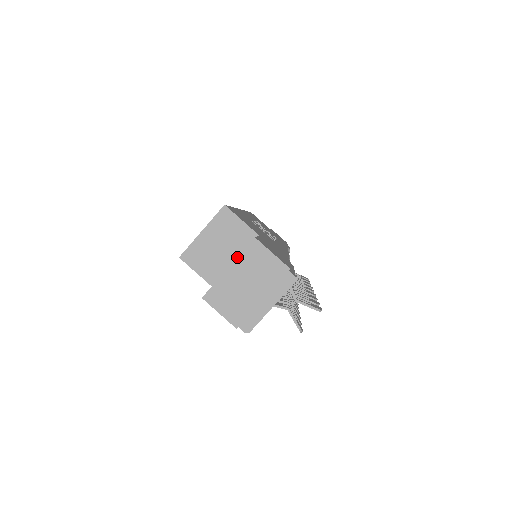
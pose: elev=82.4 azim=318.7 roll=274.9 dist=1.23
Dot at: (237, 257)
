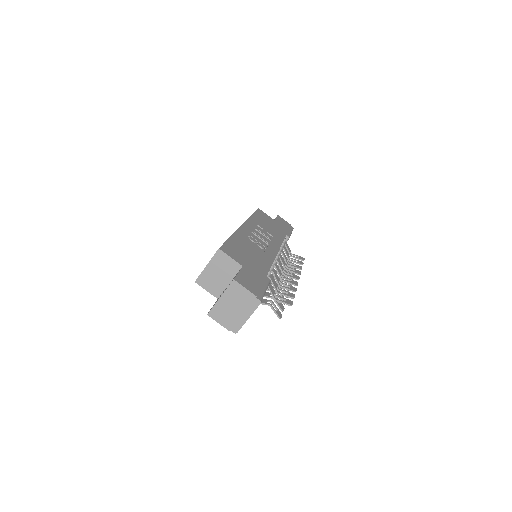
Dot at: (224, 291)
